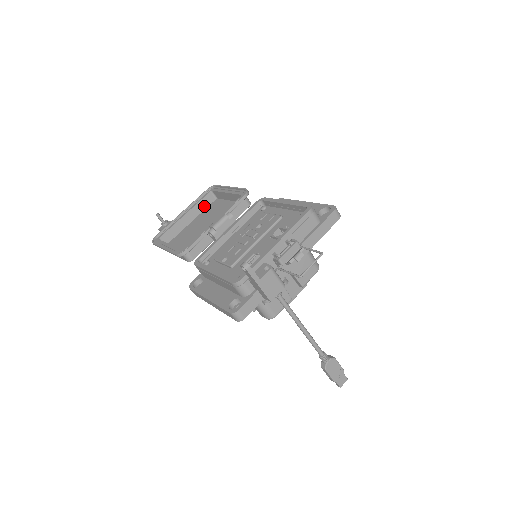
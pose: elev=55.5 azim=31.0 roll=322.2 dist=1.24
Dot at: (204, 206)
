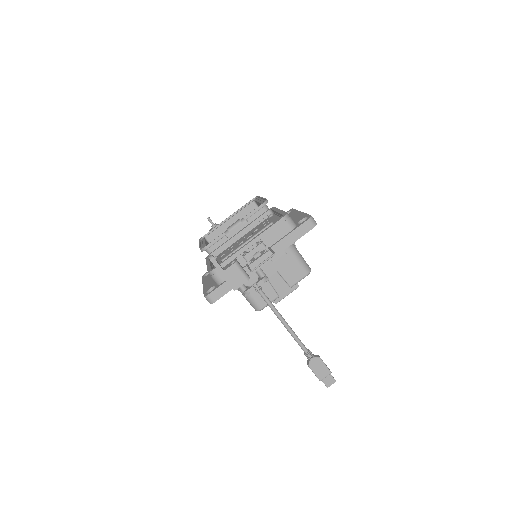
Dot at: (247, 213)
